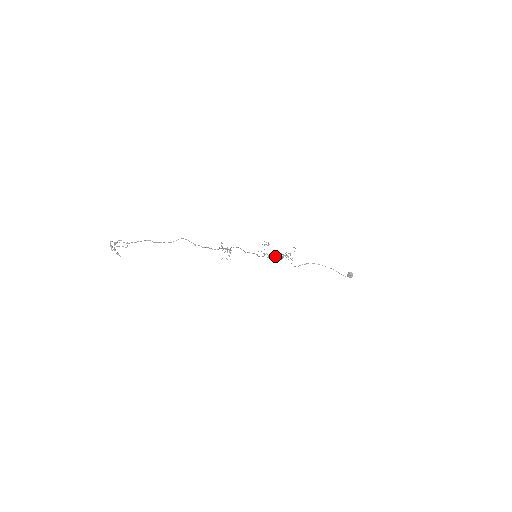
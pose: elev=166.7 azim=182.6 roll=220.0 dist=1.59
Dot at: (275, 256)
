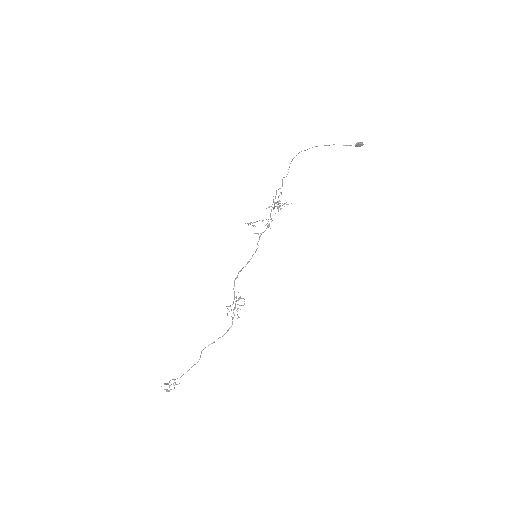
Dot at: (269, 223)
